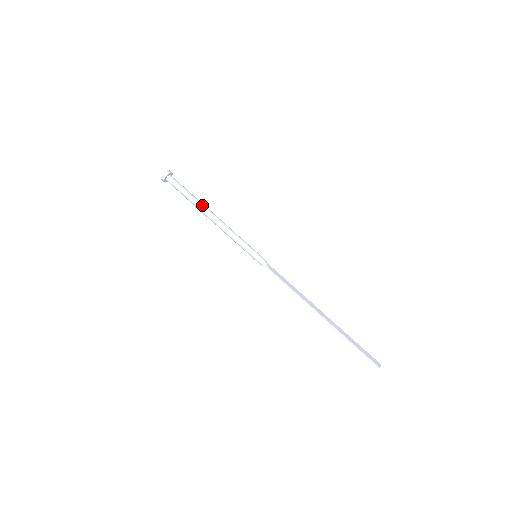
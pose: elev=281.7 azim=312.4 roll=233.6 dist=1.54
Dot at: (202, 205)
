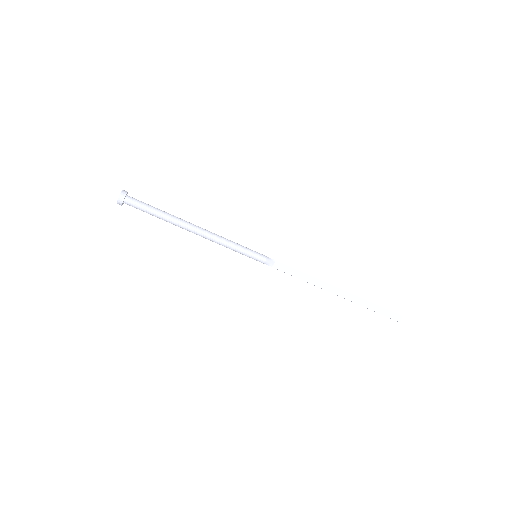
Dot at: (177, 224)
